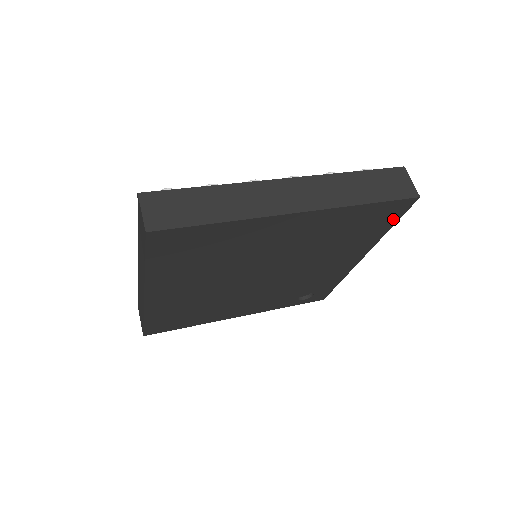
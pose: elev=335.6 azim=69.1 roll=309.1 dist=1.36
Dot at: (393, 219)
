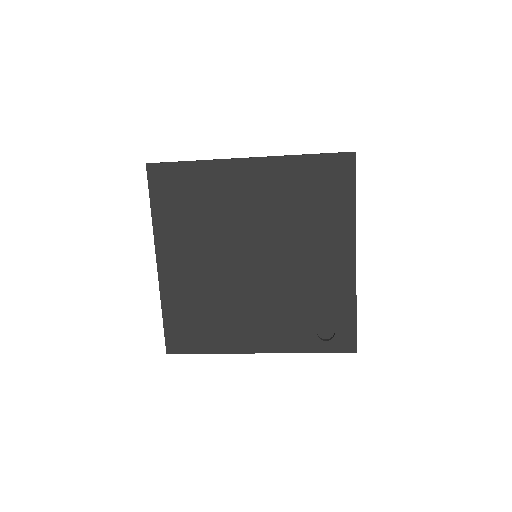
Dot at: (349, 184)
